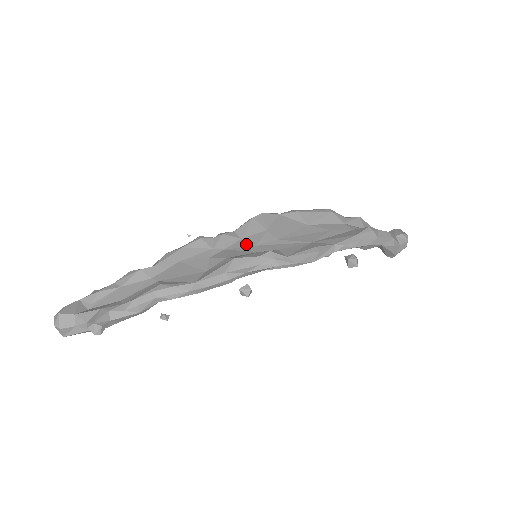
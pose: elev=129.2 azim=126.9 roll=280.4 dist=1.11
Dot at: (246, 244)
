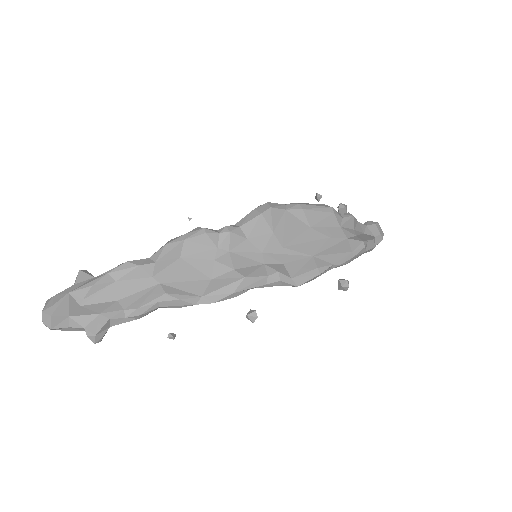
Dot at: (252, 248)
